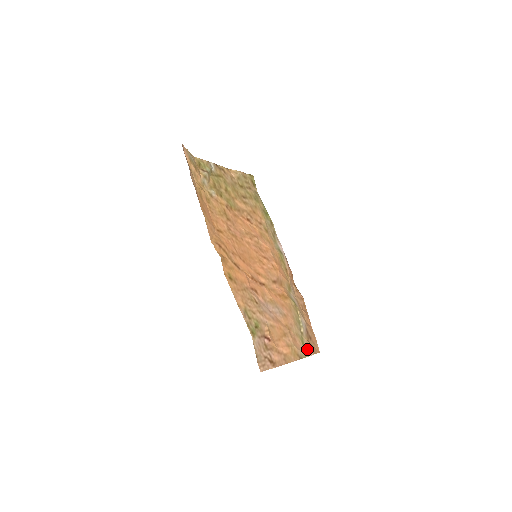
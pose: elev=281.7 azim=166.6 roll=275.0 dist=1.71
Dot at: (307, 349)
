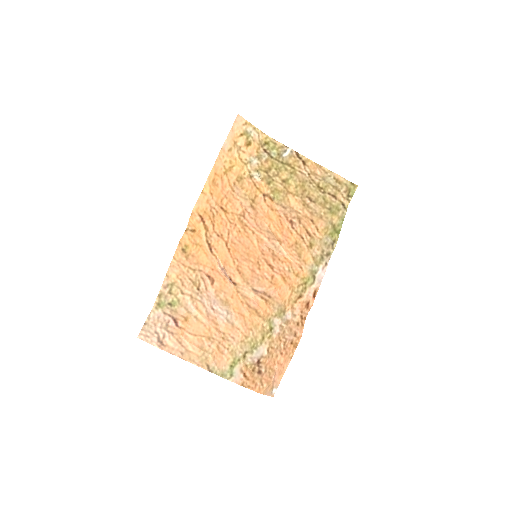
Dot at: (233, 373)
